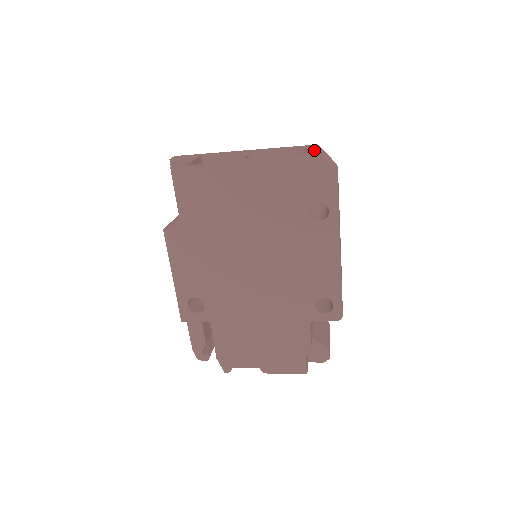
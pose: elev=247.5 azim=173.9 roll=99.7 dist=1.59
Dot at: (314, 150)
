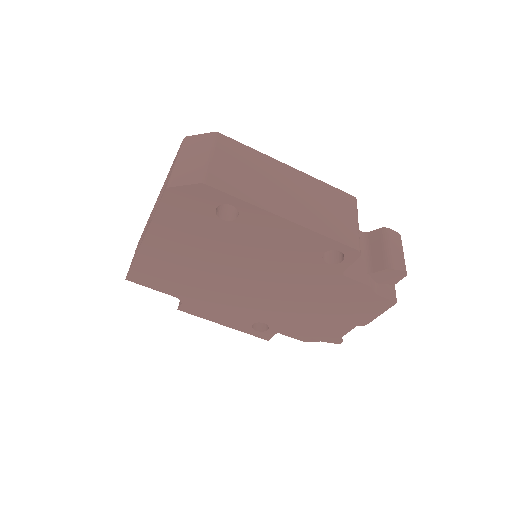
Dot at: occluded
